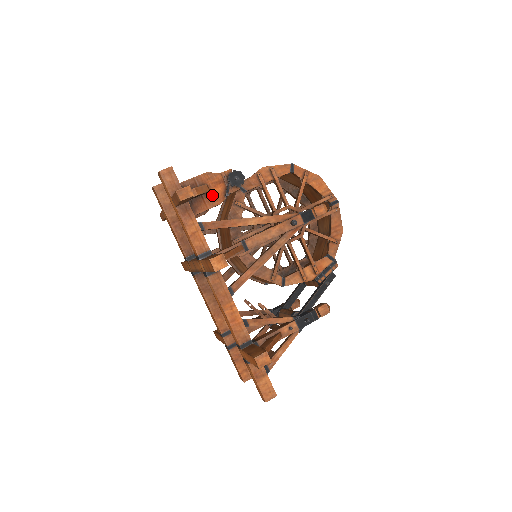
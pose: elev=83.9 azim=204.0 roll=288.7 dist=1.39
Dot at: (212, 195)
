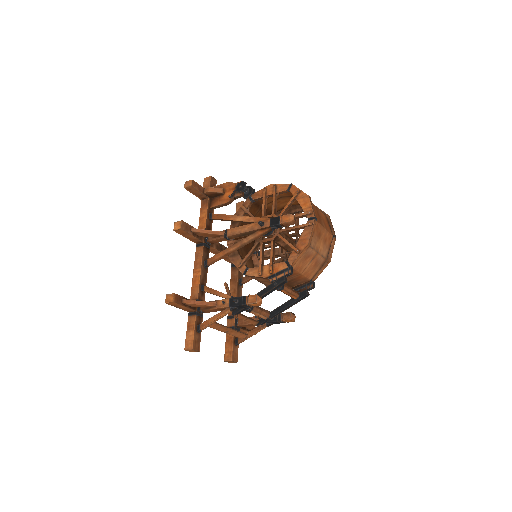
Dot at: (225, 197)
